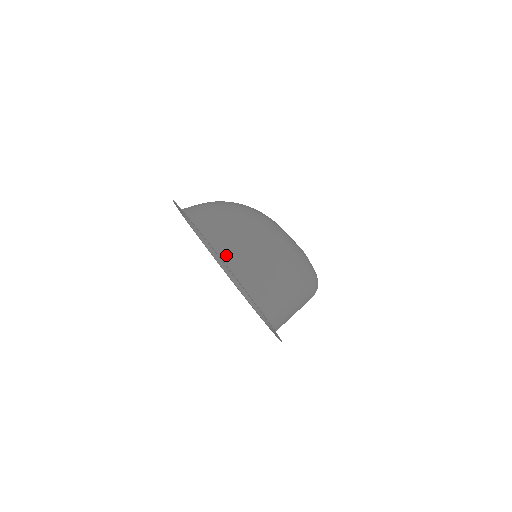
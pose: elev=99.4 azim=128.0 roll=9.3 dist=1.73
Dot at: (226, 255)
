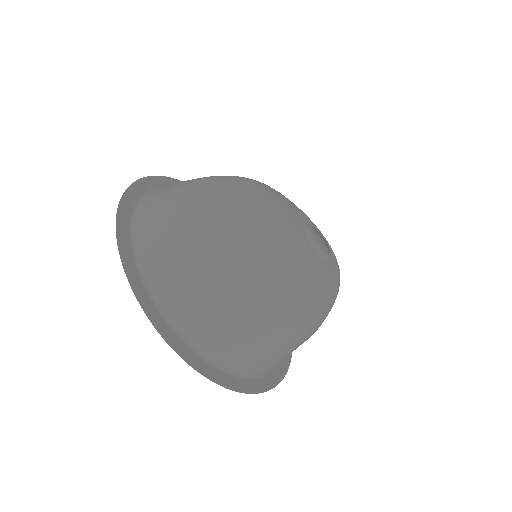
Dot at: (228, 363)
